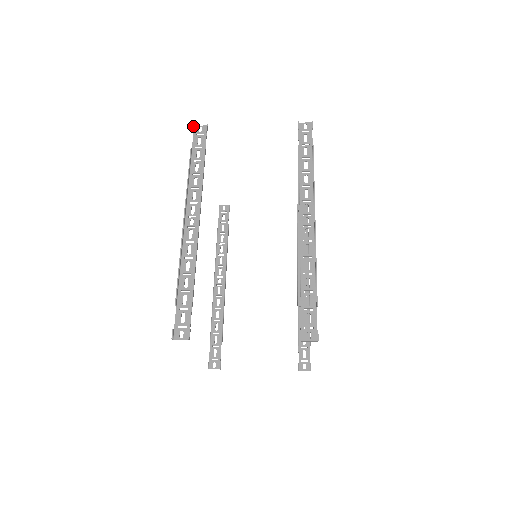
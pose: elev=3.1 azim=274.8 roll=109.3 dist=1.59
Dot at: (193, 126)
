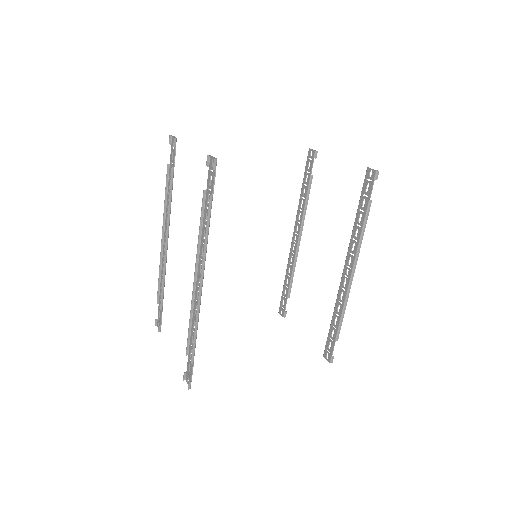
Dot at: (169, 138)
